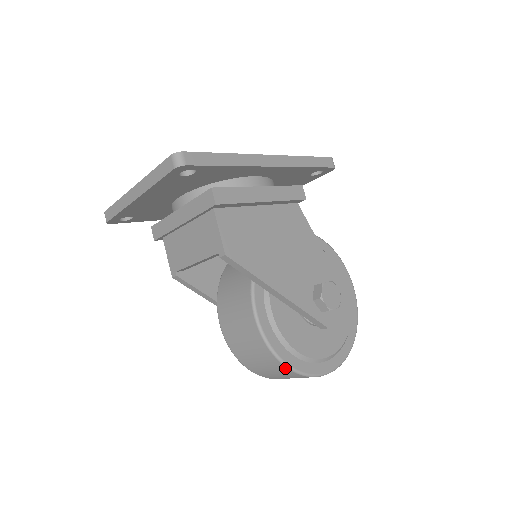
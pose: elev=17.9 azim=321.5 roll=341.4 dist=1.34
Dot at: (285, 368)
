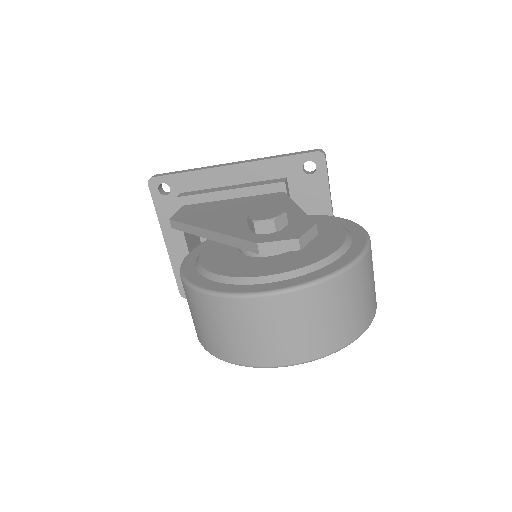
Dot at: (192, 292)
